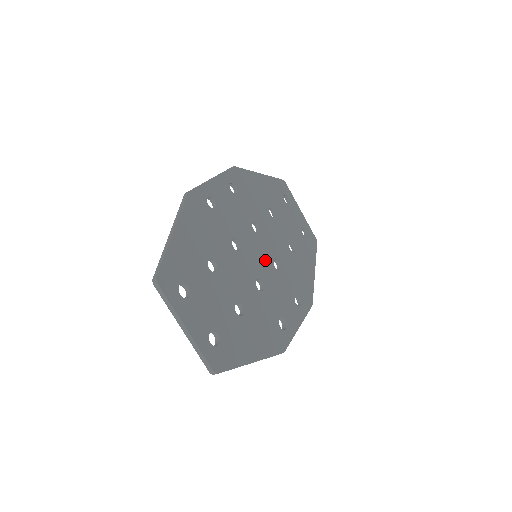
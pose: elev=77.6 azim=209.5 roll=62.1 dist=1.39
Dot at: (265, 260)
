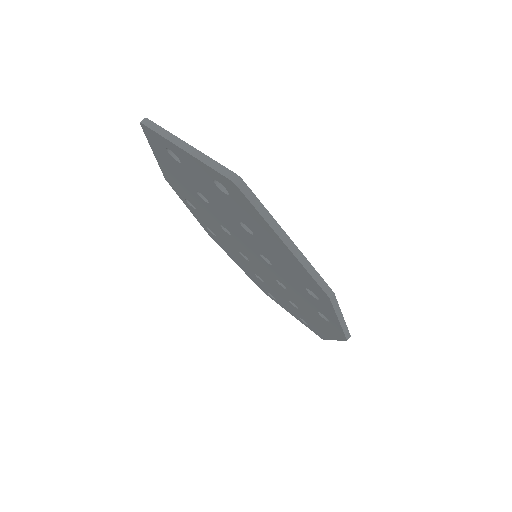
Dot at: occluded
